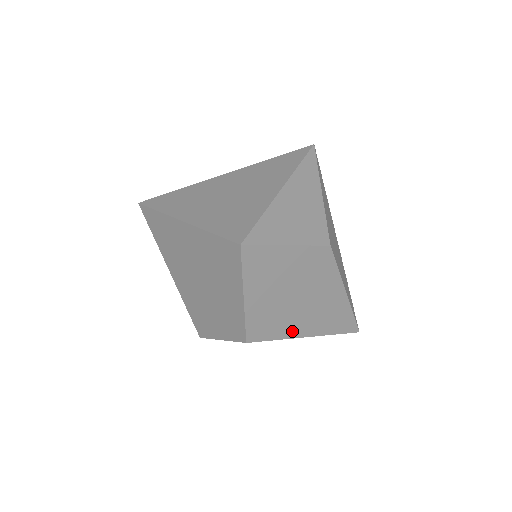
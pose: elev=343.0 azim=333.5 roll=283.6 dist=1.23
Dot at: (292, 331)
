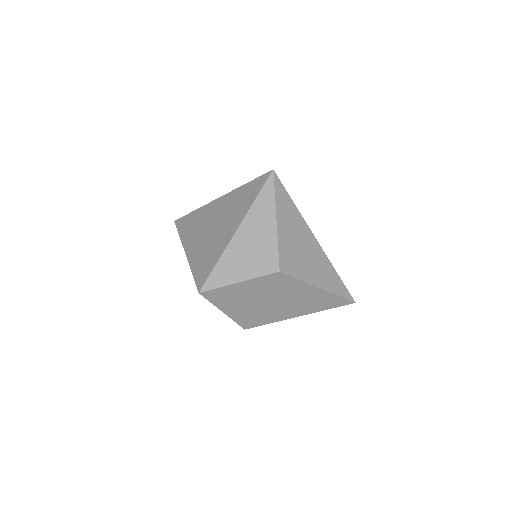
Dot at: (282, 317)
